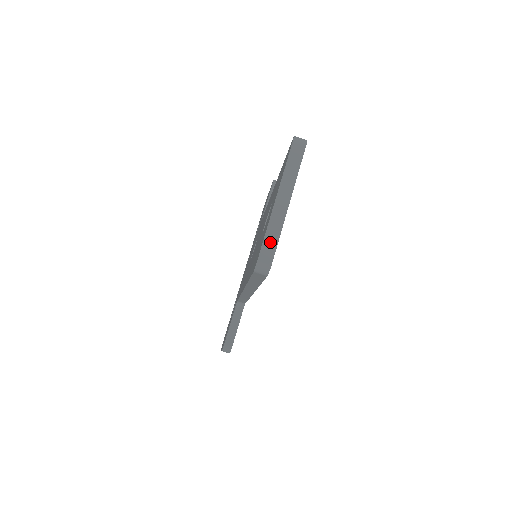
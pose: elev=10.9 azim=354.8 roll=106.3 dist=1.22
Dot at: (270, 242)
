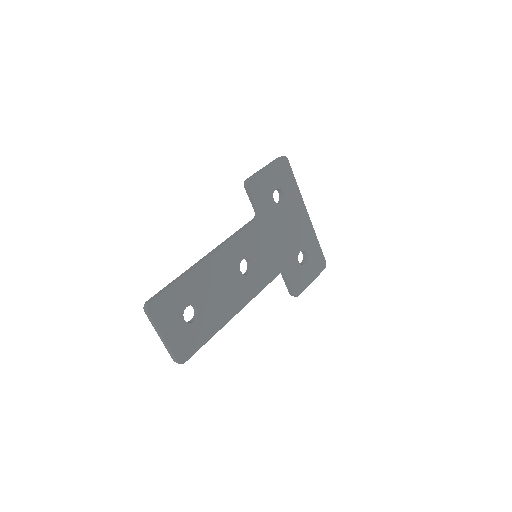
Dot at: (171, 355)
